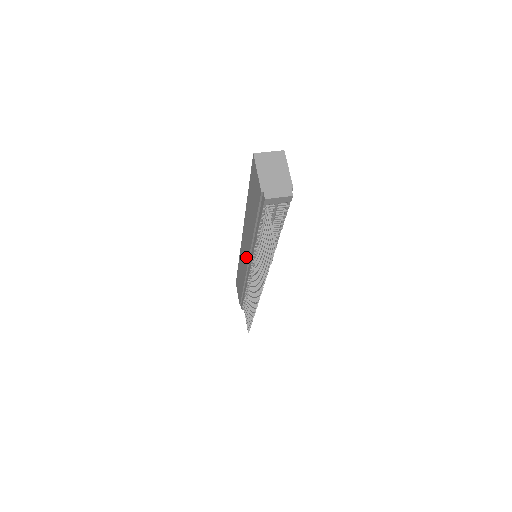
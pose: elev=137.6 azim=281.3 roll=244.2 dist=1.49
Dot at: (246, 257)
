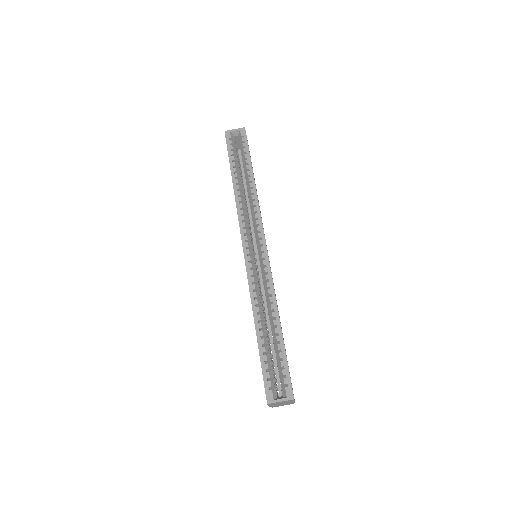
Dot at: occluded
